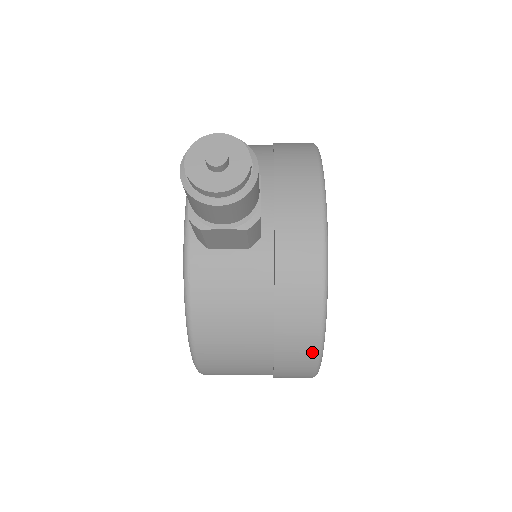
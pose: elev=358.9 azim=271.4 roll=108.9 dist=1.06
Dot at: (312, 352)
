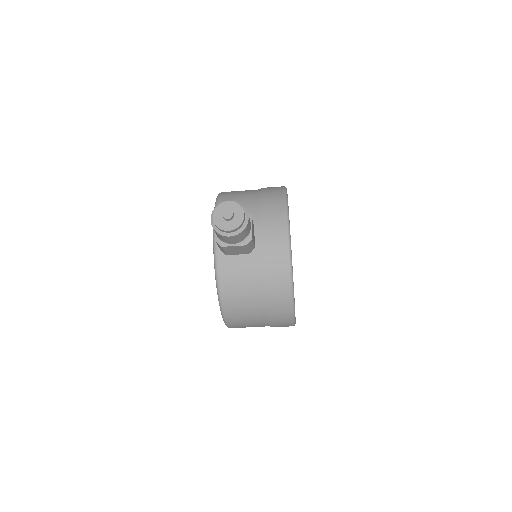
Dot at: (288, 308)
